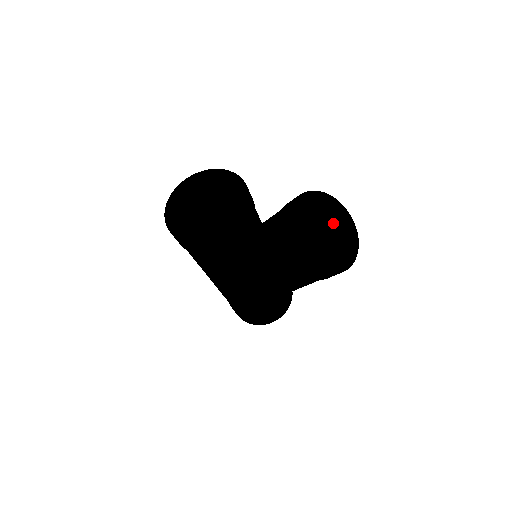
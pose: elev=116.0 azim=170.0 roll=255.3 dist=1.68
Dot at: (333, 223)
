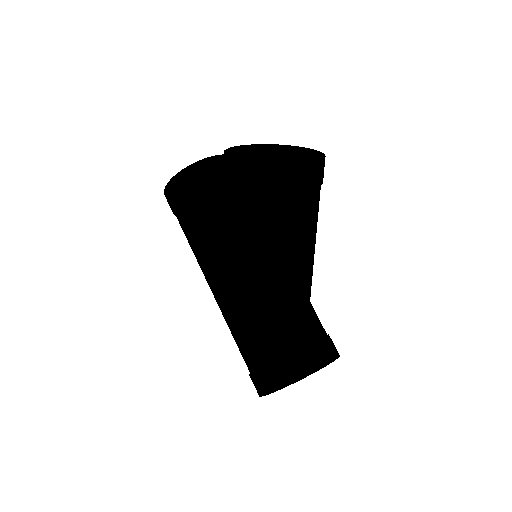
Dot at: occluded
